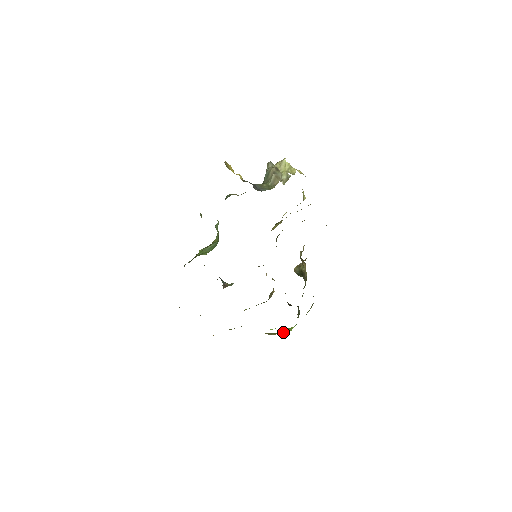
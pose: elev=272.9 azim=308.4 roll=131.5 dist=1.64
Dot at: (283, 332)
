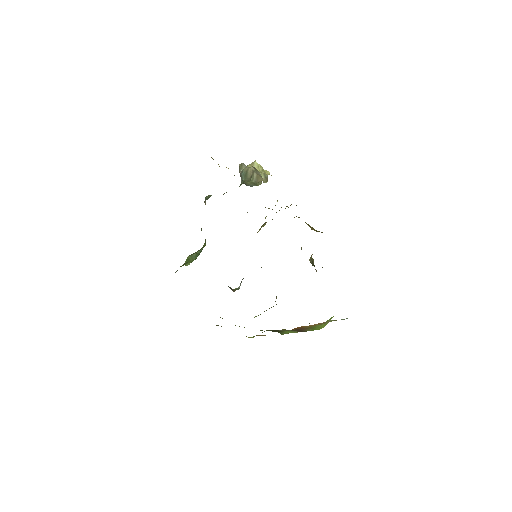
Dot at: (322, 325)
